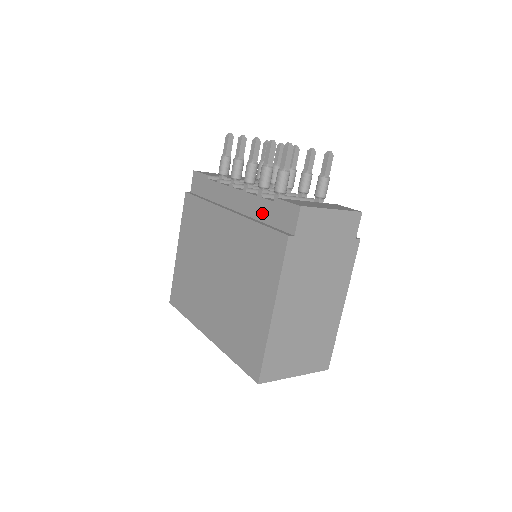
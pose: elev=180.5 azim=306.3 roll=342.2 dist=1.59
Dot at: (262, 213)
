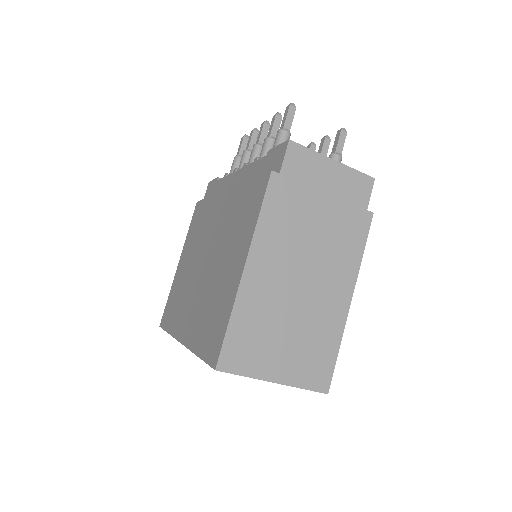
Dot at: (255, 174)
